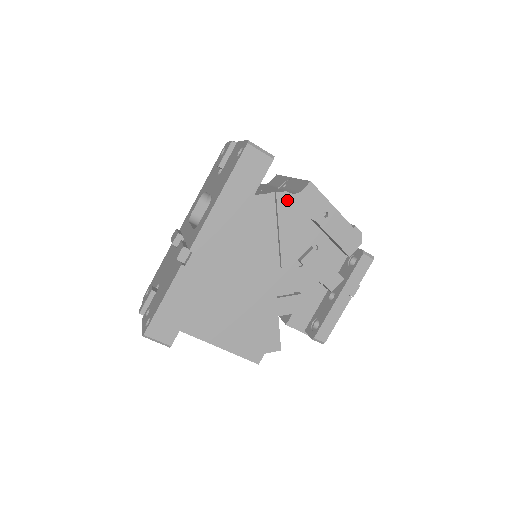
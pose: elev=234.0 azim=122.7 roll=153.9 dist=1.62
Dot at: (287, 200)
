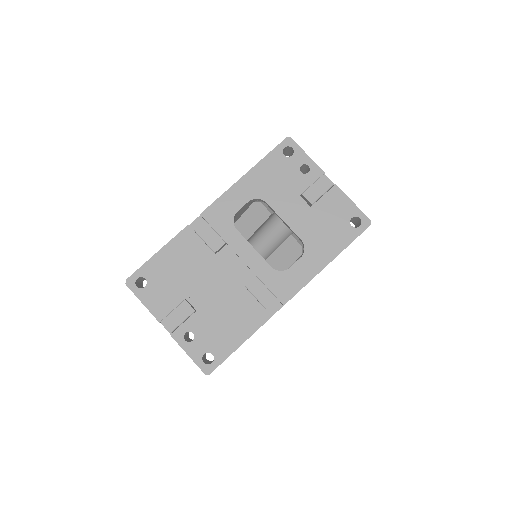
Dot at: occluded
